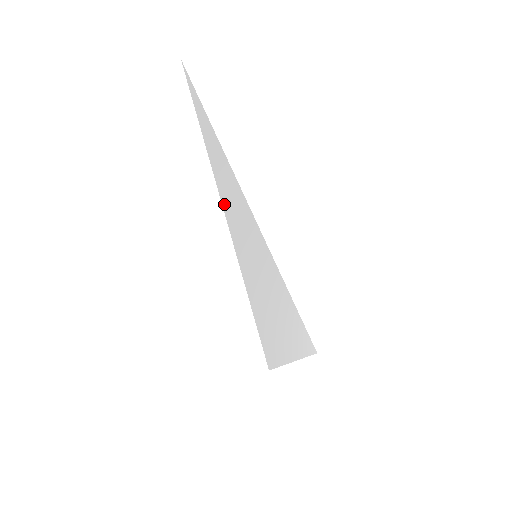
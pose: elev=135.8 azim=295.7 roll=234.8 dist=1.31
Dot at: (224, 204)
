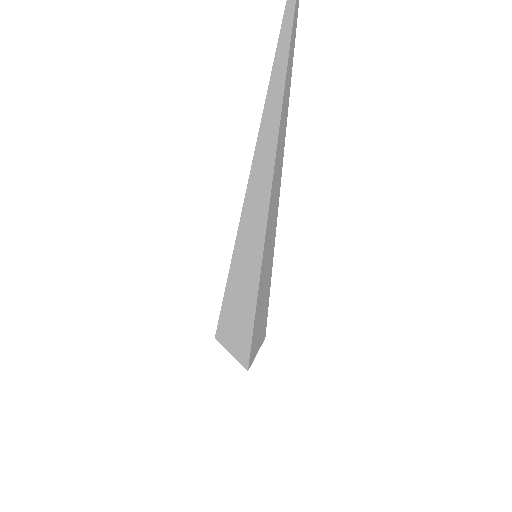
Dot at: (249, 184)
